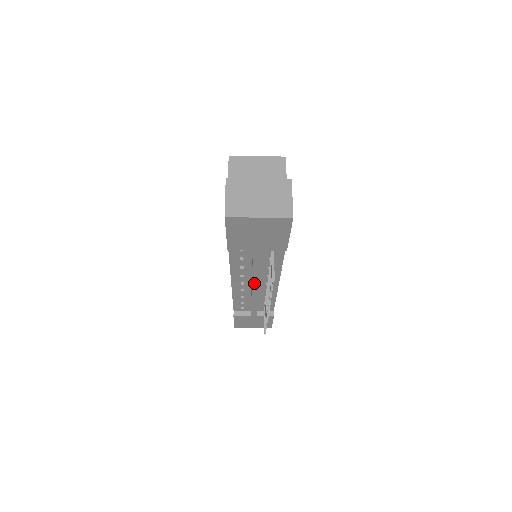
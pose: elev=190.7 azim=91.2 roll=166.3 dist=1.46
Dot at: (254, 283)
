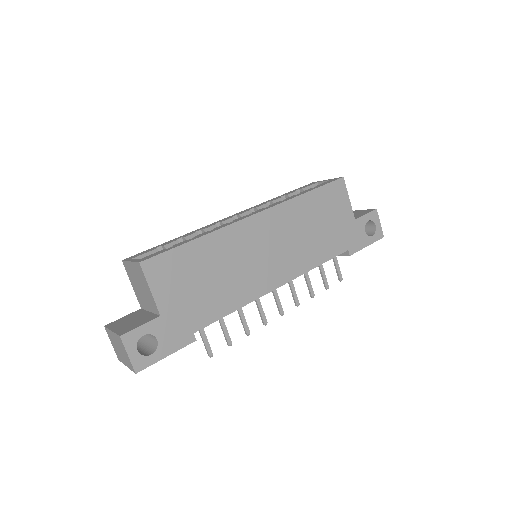
Dot at: occluded
